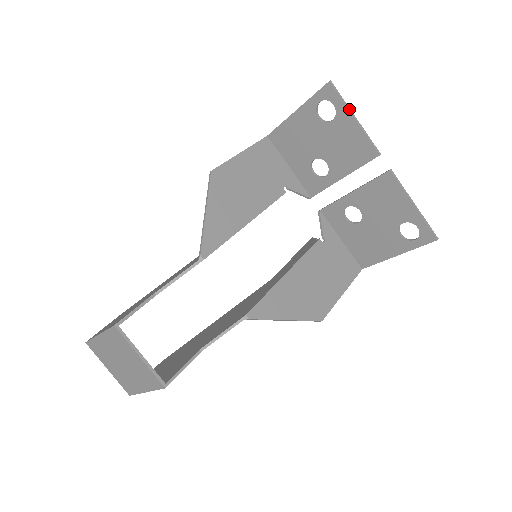
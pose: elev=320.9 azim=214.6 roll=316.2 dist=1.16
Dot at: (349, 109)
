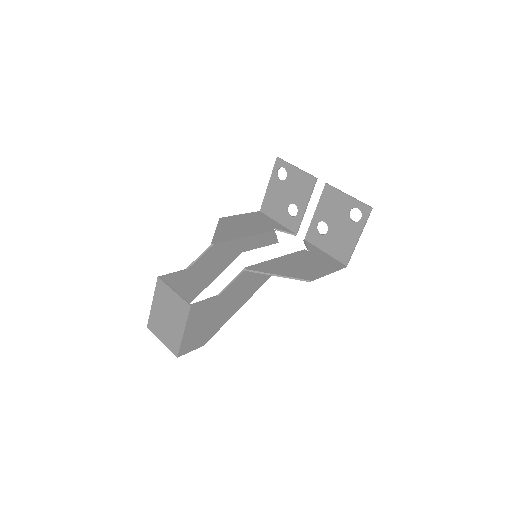
Dot at: (292, 165)
